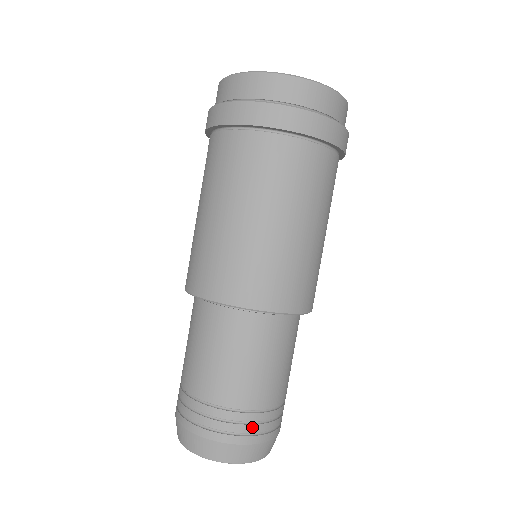
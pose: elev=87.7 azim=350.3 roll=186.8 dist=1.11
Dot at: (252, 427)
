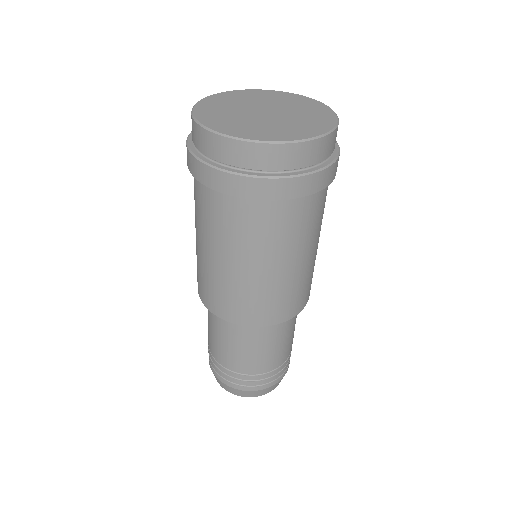
Dot at: (268, 380)
